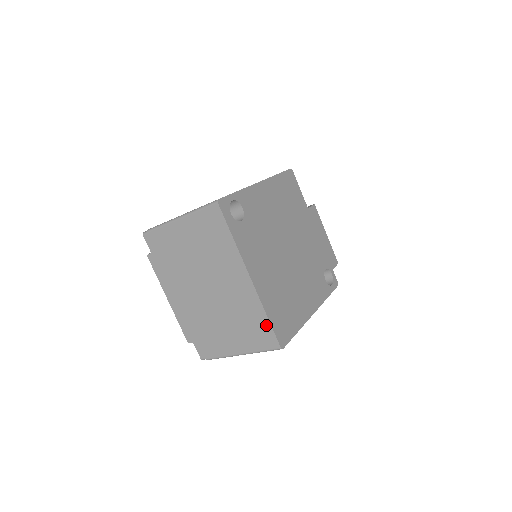
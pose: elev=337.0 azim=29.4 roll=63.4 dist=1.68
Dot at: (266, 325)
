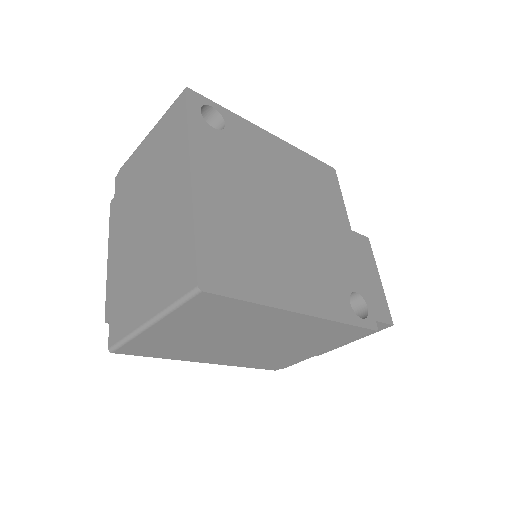
Dot at: (189, 248)
